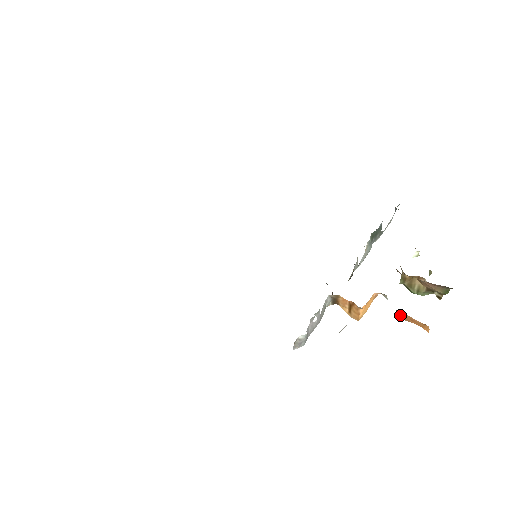
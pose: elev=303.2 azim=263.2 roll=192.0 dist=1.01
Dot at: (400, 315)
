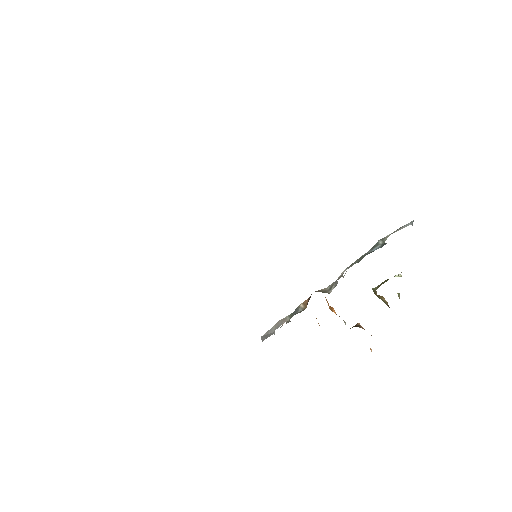
Dot at: occluded
